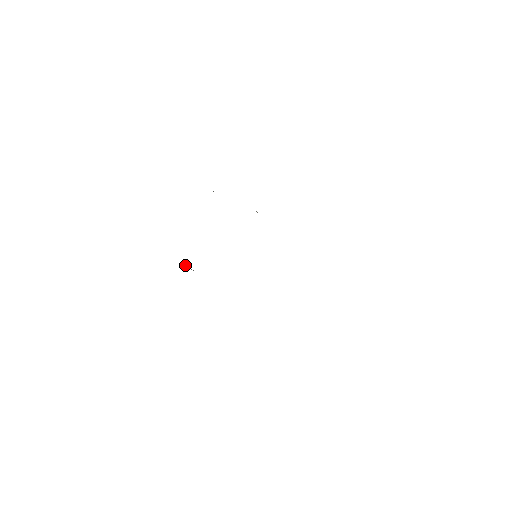
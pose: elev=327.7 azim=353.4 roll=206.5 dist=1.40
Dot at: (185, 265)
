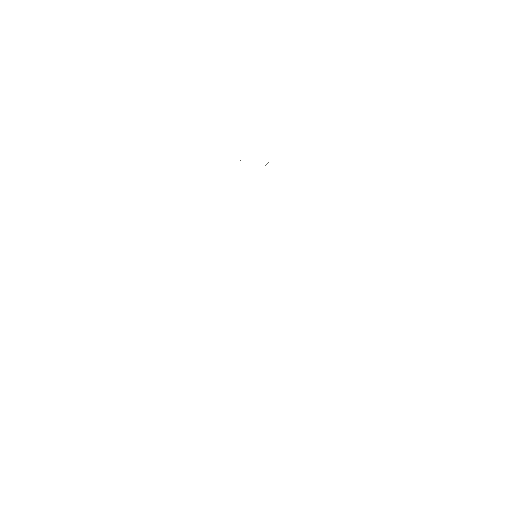
Dot at: occluded
